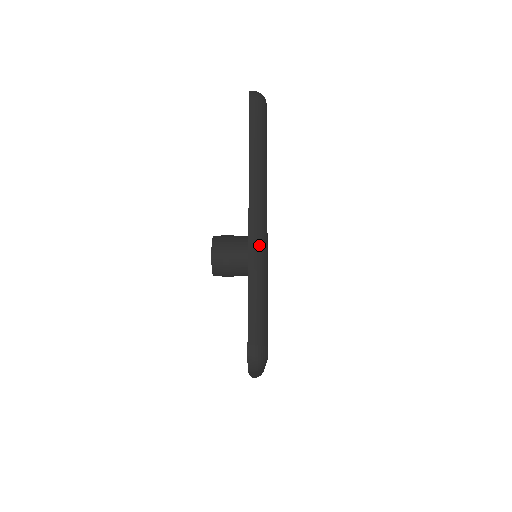
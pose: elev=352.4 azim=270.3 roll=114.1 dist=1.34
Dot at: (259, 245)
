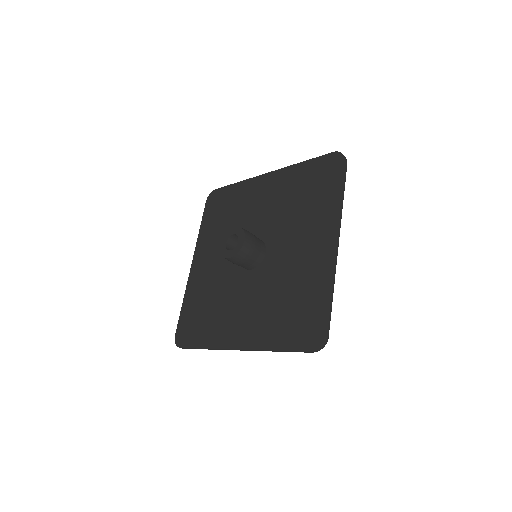
Dot at: occluded
